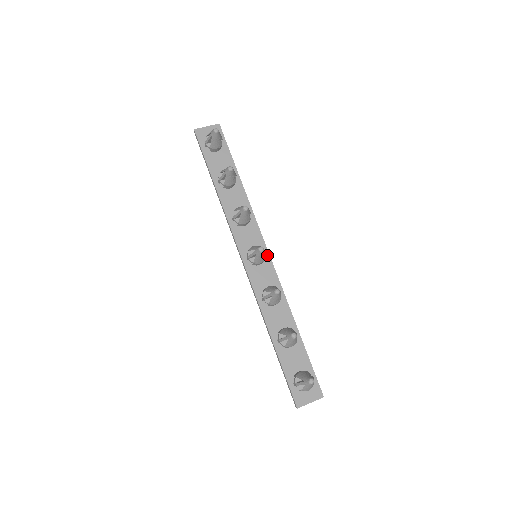
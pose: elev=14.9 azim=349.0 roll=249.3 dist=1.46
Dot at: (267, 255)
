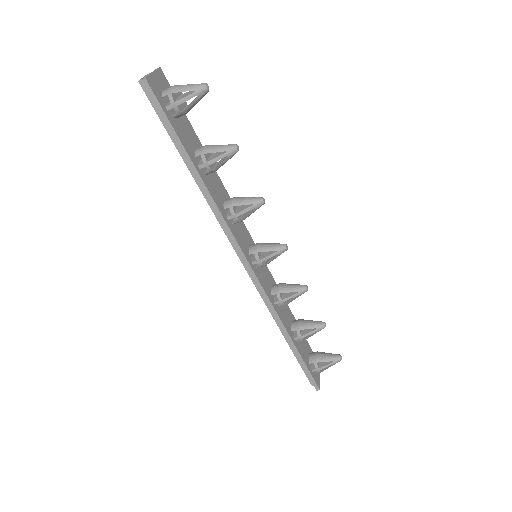
Dot at: occluded
